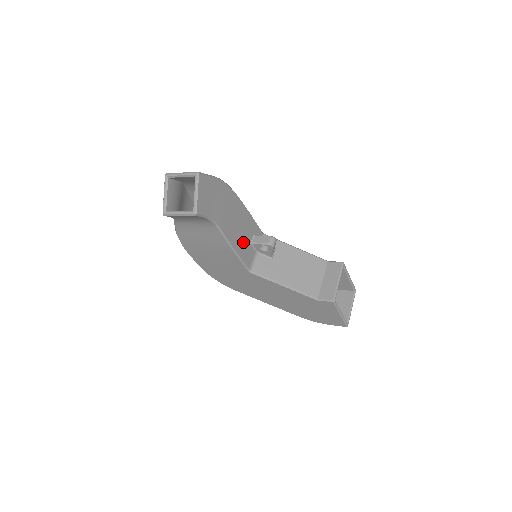
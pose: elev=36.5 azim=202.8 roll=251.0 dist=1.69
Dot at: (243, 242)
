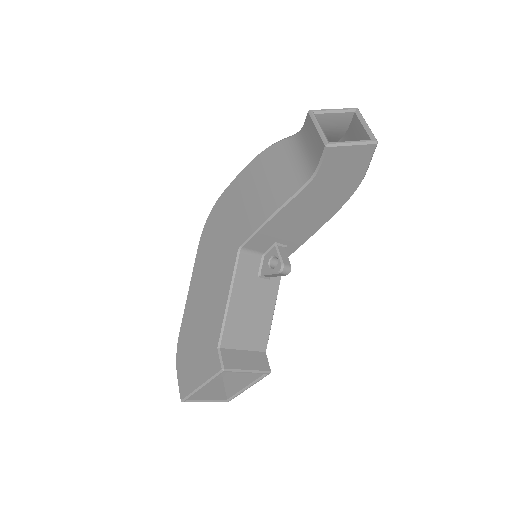
Dot at: (279, 230)
